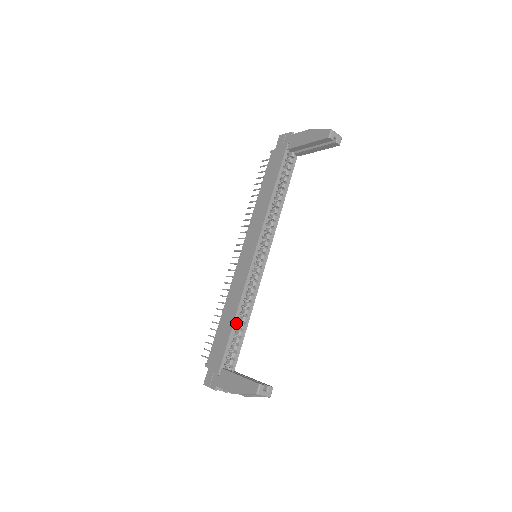
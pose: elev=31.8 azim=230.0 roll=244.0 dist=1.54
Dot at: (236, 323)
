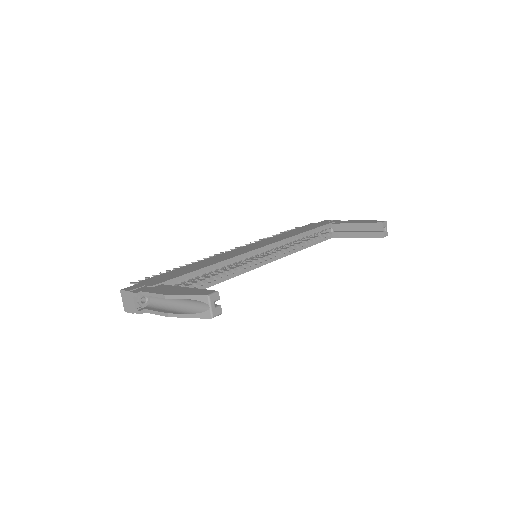
Dot at: (205, 271)
